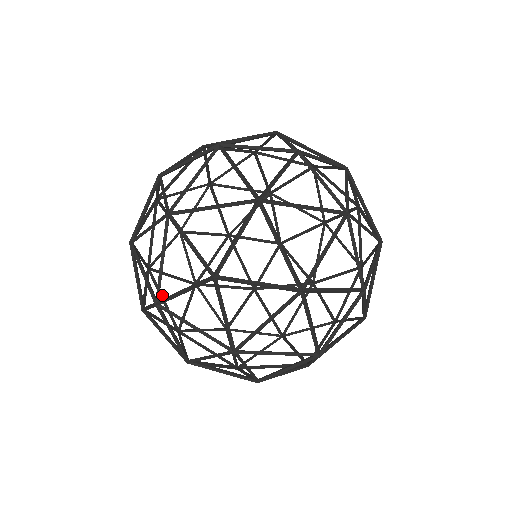
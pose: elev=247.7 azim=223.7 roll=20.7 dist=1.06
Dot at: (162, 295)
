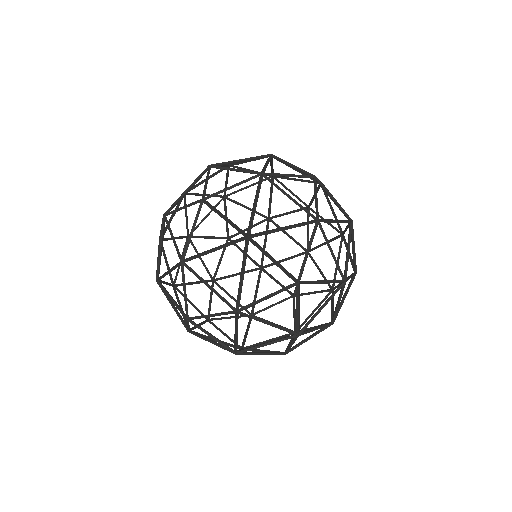
Dot at: occluded
